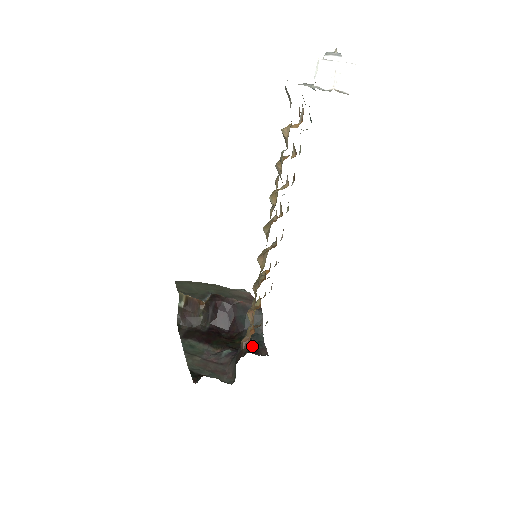
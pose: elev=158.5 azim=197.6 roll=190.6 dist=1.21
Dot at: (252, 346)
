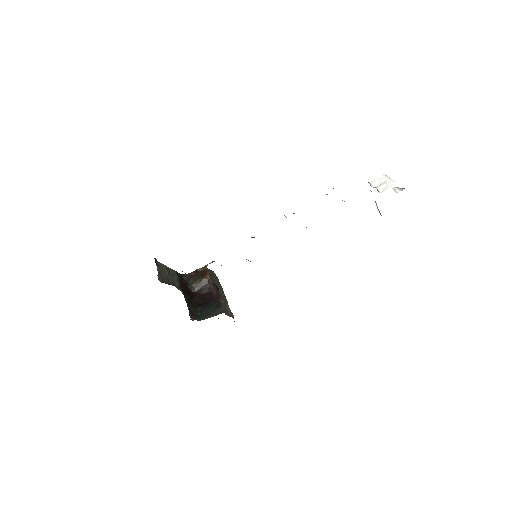
Dot at: (193, 312)
